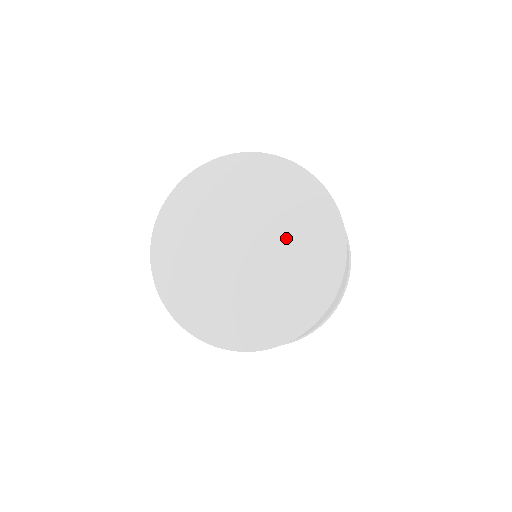
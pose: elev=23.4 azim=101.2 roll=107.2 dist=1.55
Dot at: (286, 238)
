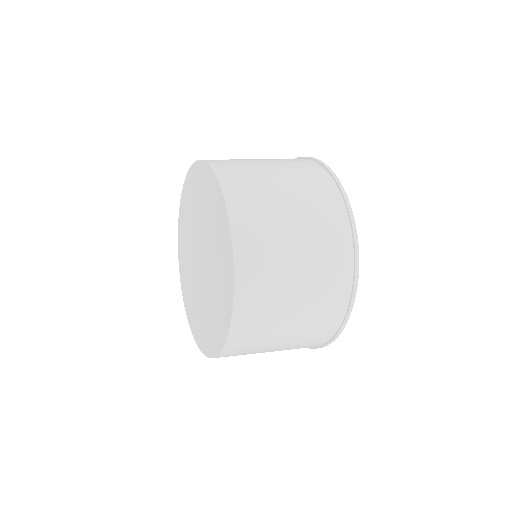
Dot at: (209, 234)
